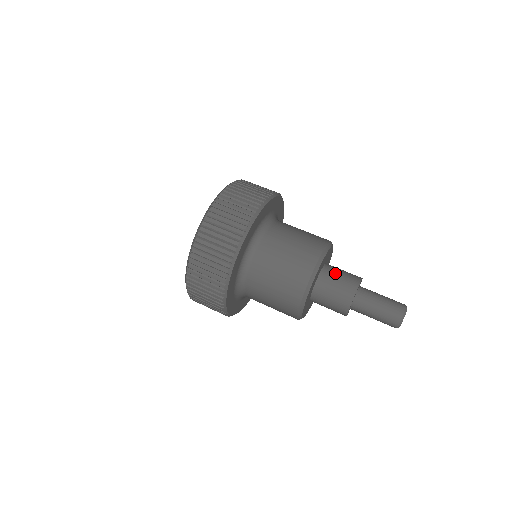
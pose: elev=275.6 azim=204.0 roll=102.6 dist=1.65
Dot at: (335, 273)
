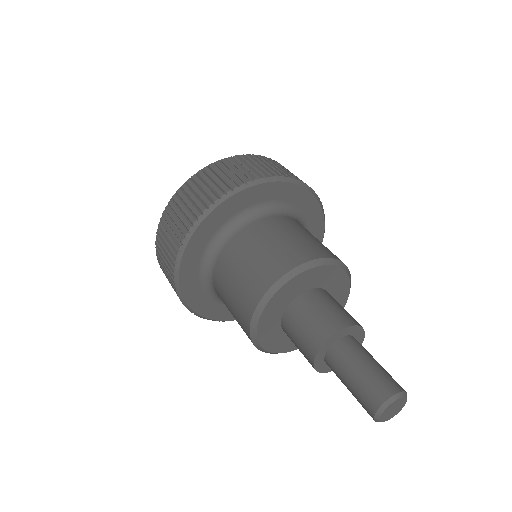
Dot at: (327, 300)
